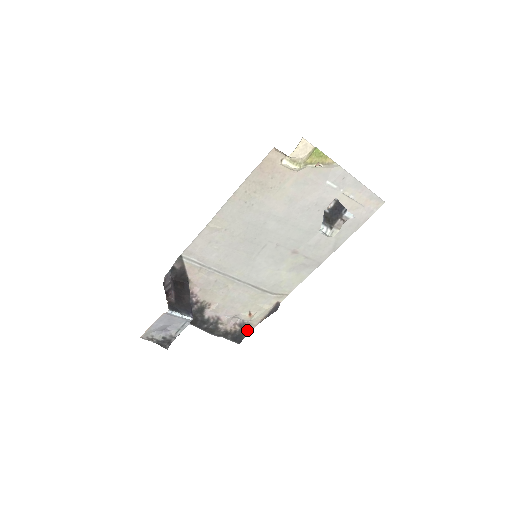
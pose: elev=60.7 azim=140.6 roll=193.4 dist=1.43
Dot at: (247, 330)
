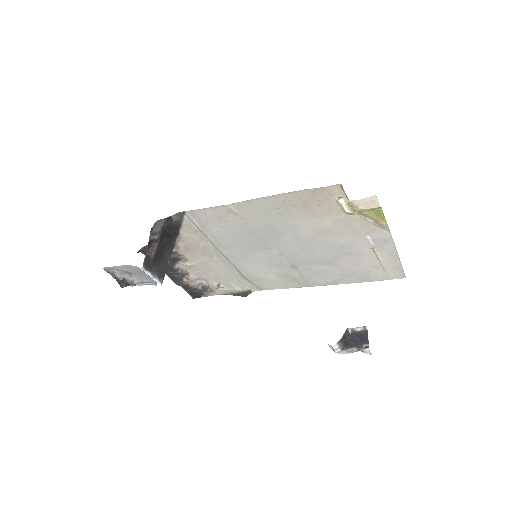
Dot at: (208, 293)
